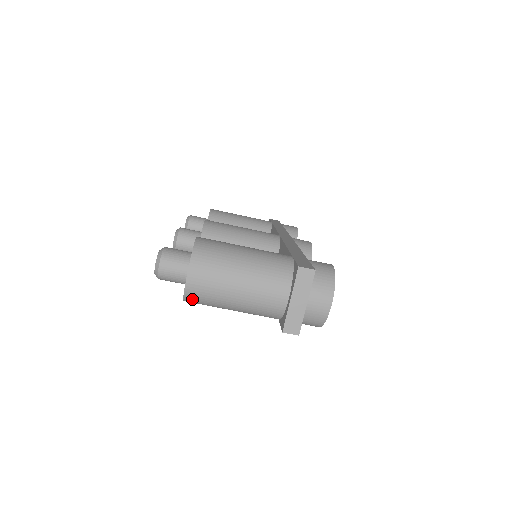
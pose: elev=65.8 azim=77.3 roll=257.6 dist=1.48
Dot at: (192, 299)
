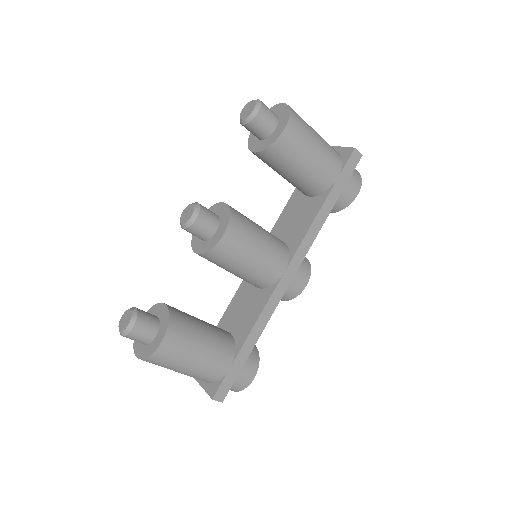
Dot at: occluded
